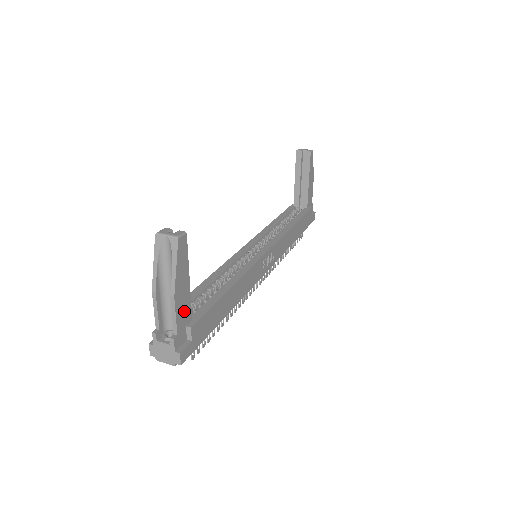
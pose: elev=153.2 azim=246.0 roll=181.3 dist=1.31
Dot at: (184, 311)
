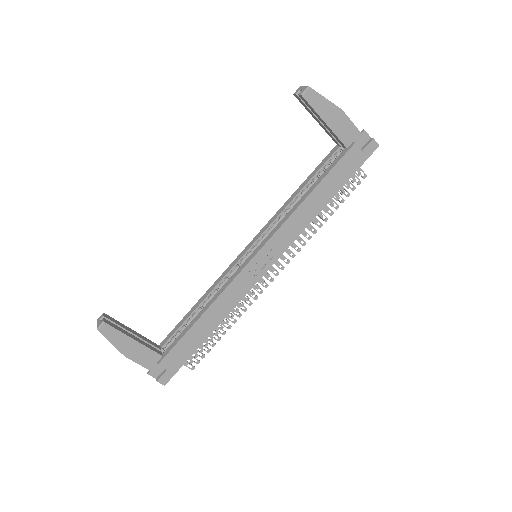
Dot at: (146, 357)
